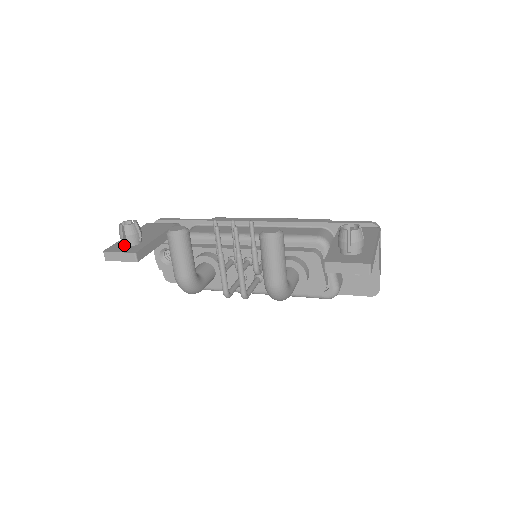
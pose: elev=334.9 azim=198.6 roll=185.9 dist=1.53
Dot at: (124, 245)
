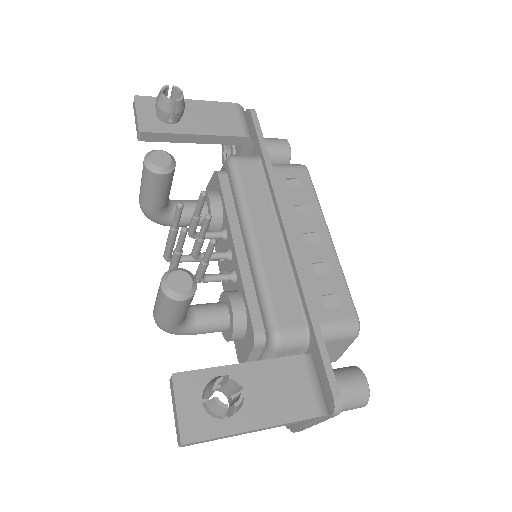
Dot at: occluded
